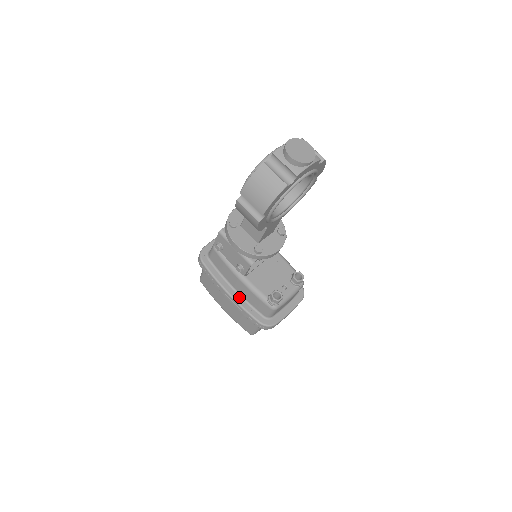
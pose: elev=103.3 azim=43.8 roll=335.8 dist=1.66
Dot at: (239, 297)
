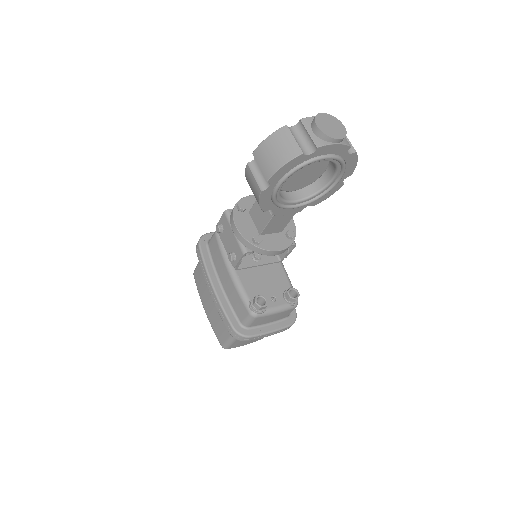
Dot at: (222, 293)
